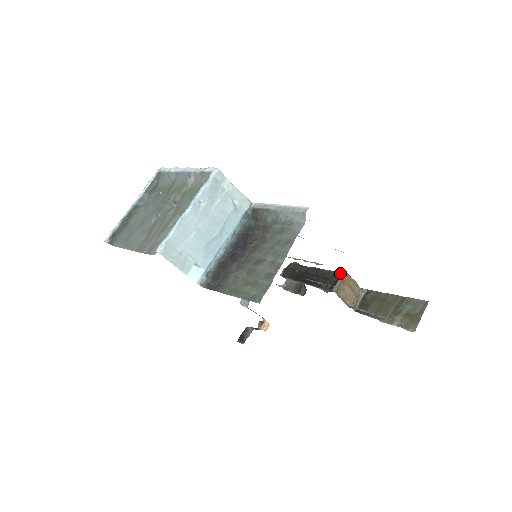
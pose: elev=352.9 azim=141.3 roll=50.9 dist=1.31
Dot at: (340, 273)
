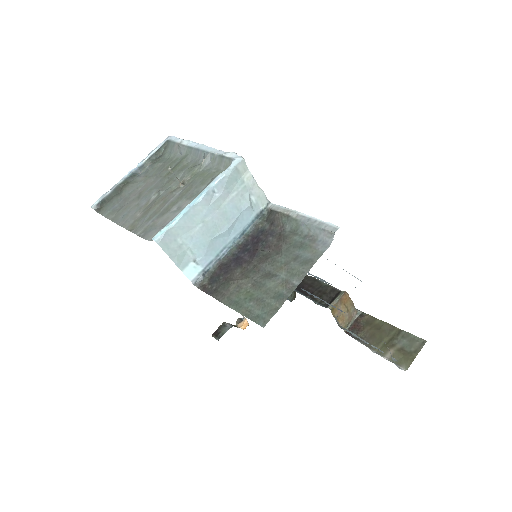
Dot at: (339, 290)
